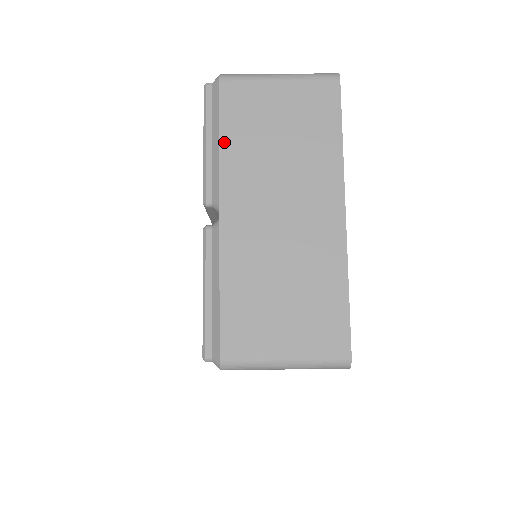
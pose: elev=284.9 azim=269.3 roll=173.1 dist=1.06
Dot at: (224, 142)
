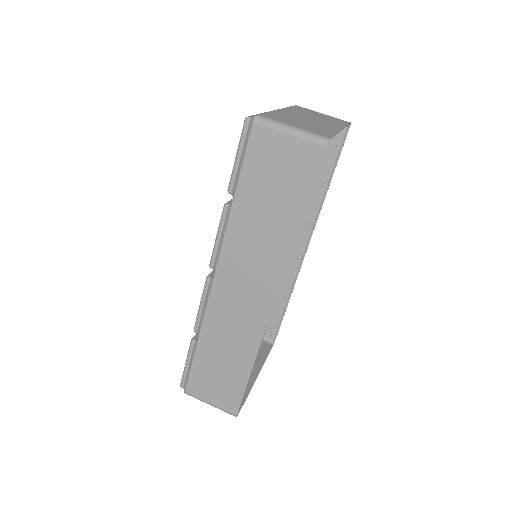
Dot at: (291, 107)
